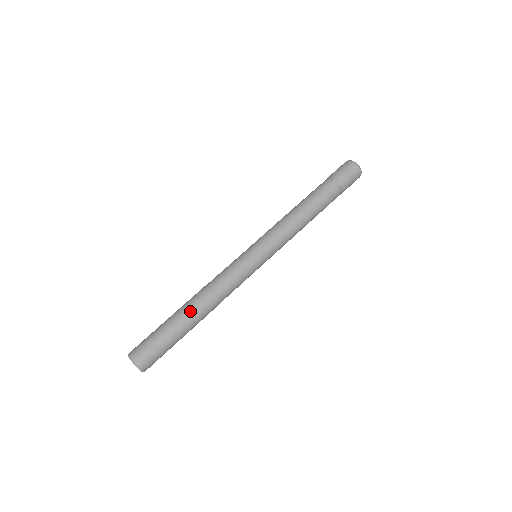
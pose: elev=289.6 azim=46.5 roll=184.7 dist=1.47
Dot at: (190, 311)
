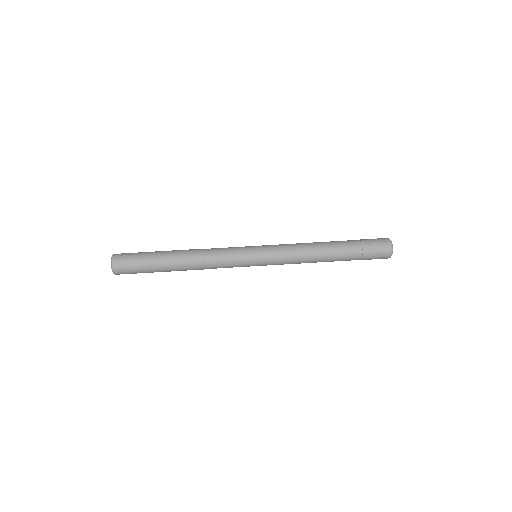
Dot at: (176, 256)
